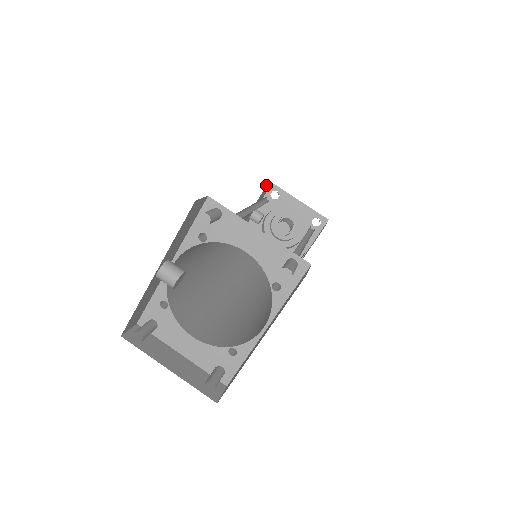
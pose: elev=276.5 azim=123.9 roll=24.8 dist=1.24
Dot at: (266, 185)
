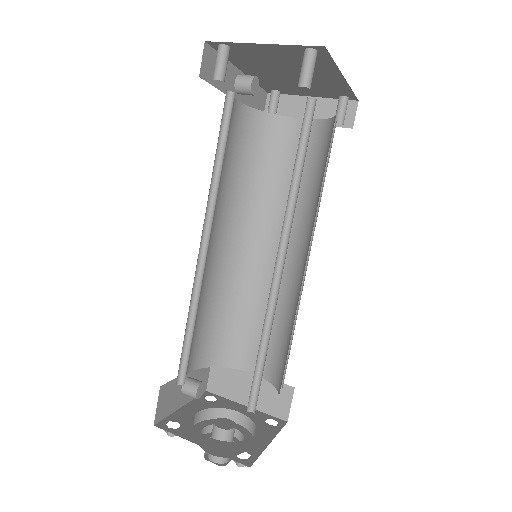
Dot at: occluded
